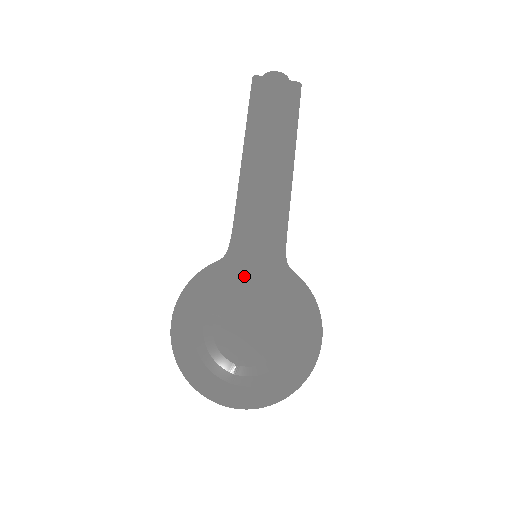
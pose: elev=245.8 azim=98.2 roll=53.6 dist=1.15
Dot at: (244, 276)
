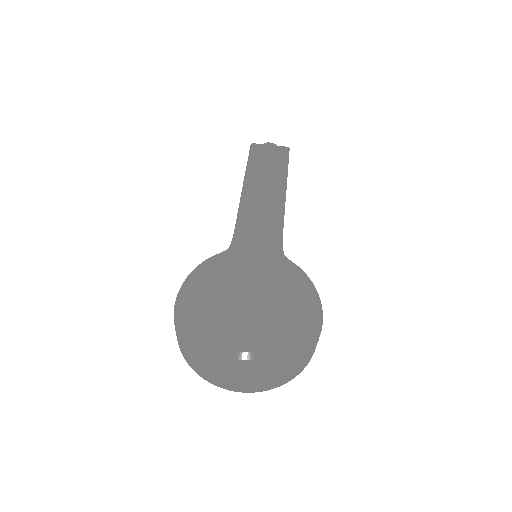
Dot at: (245, 255)
